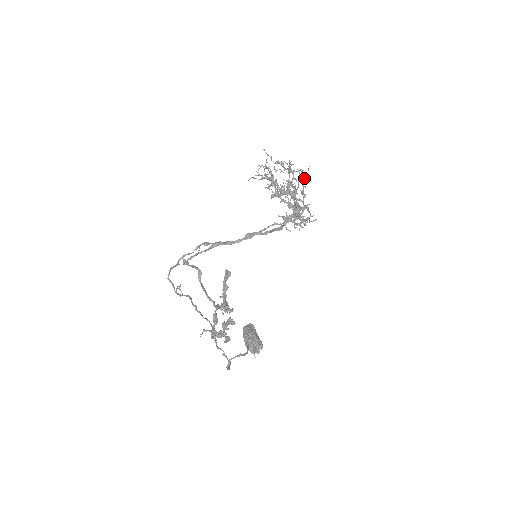
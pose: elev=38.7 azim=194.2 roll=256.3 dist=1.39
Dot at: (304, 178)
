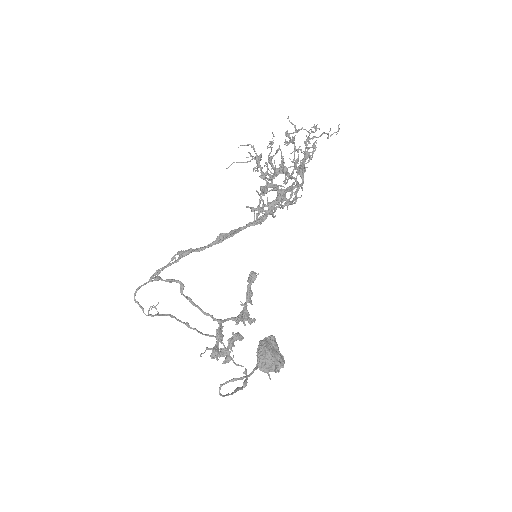
Dot at: (314, 145)
